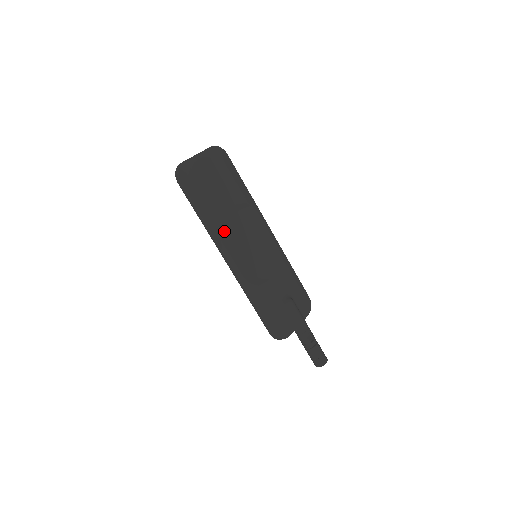
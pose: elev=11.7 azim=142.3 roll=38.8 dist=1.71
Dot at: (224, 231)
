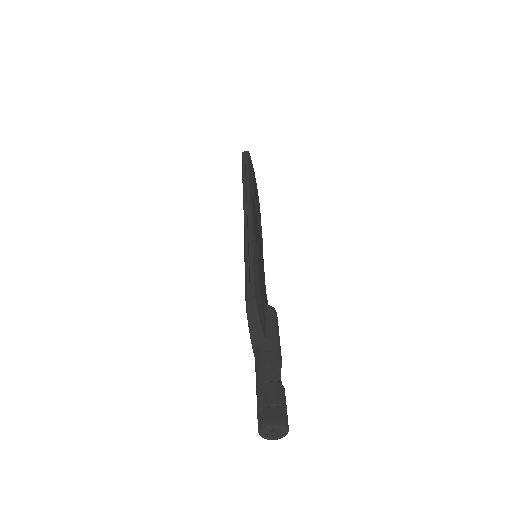
Dot at: occluded
